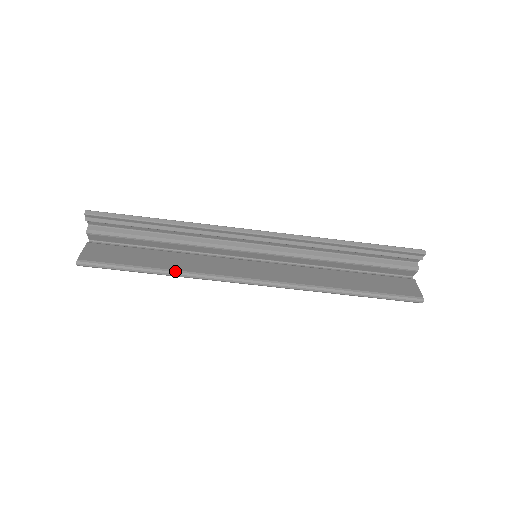
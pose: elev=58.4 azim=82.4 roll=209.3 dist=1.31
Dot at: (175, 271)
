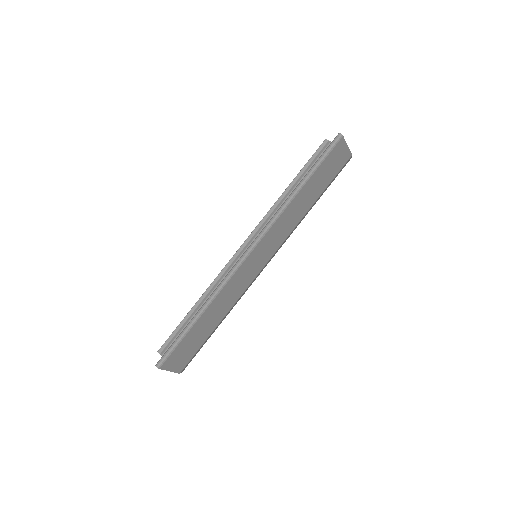
Dot at: (206, 302)
